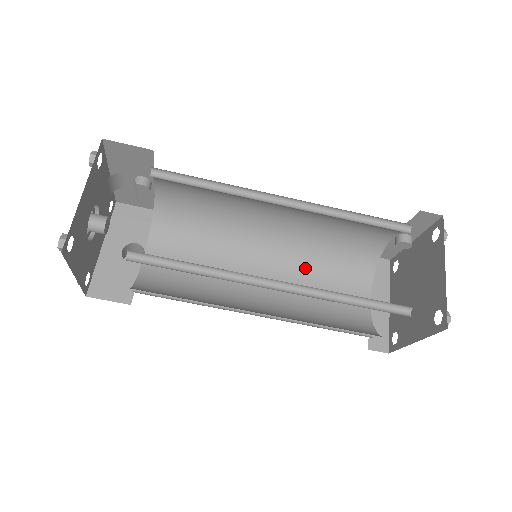
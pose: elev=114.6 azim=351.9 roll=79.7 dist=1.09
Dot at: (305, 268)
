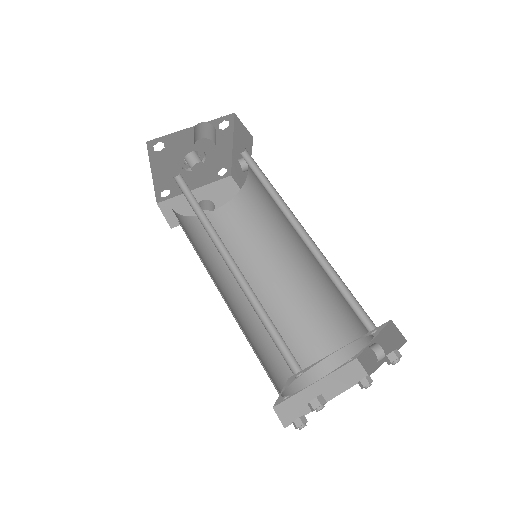
Dot at: (294, 312)
